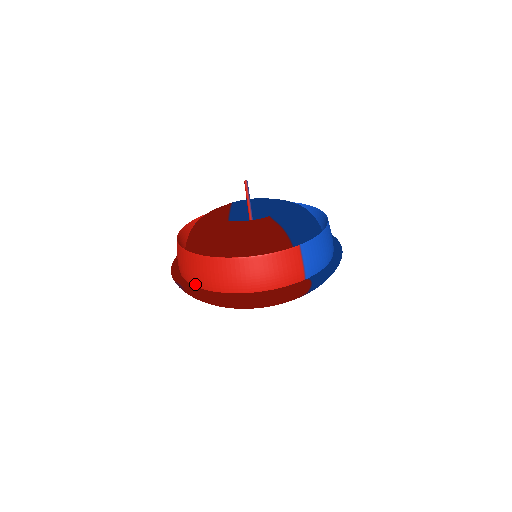
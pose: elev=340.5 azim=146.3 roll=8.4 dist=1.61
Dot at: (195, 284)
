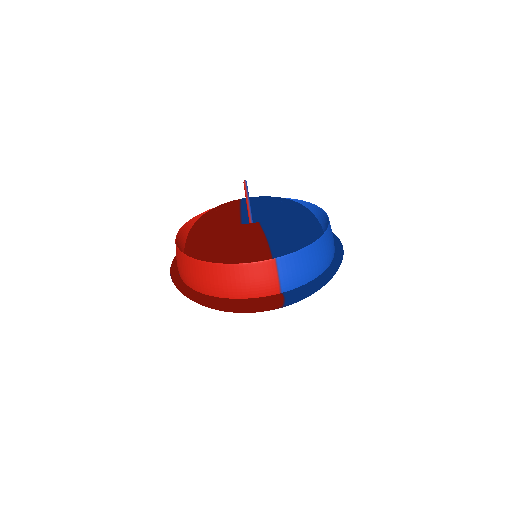
Dot at: (182, 279)
